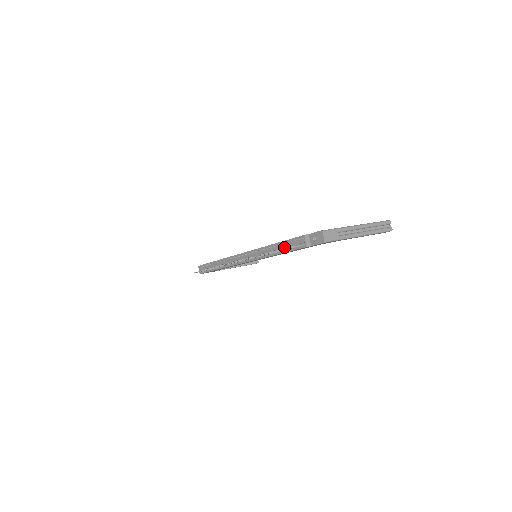
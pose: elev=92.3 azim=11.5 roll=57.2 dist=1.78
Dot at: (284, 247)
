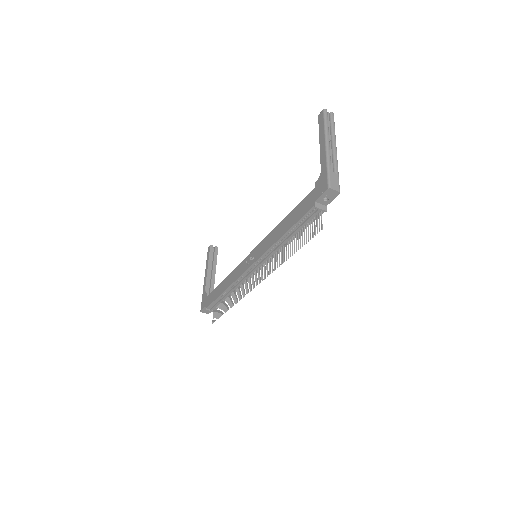
Dot at: (298, 231)
